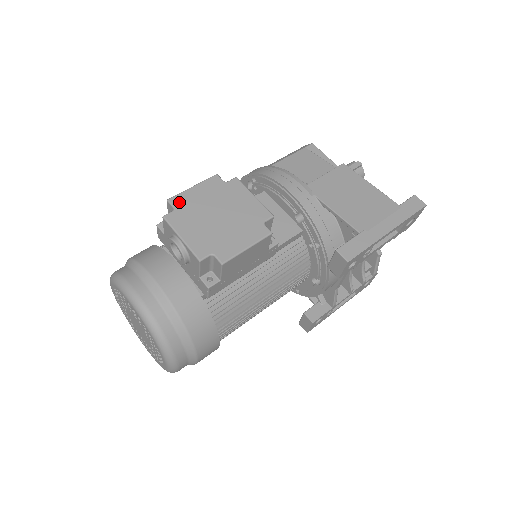
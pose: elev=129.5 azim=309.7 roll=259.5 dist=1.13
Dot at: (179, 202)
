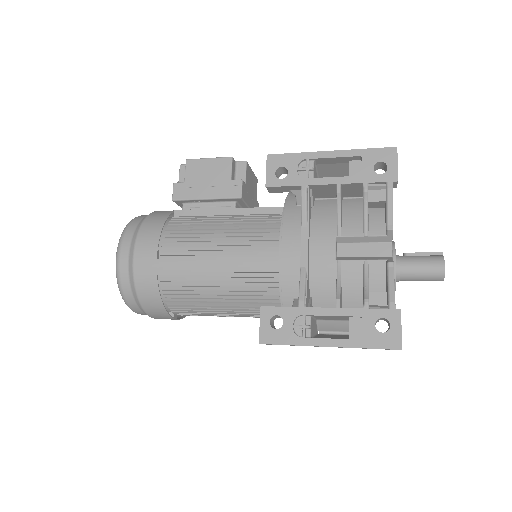
Dot at: occluded
